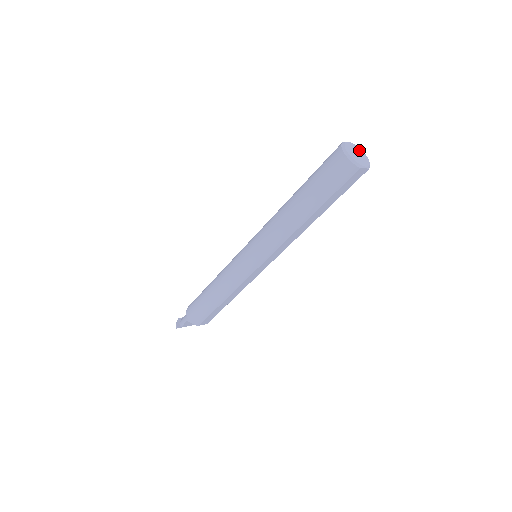
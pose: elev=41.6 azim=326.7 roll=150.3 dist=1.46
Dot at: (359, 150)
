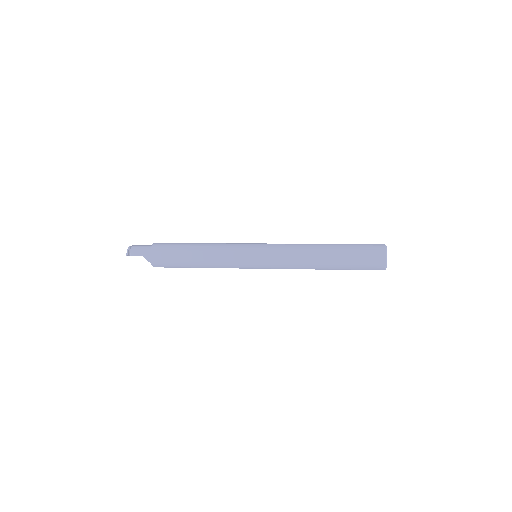
Dot at: occluded
